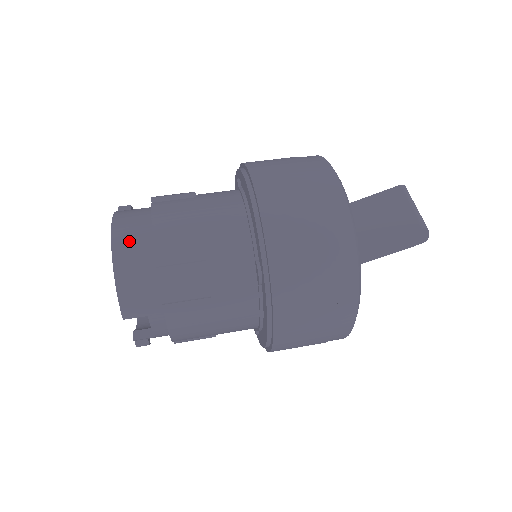
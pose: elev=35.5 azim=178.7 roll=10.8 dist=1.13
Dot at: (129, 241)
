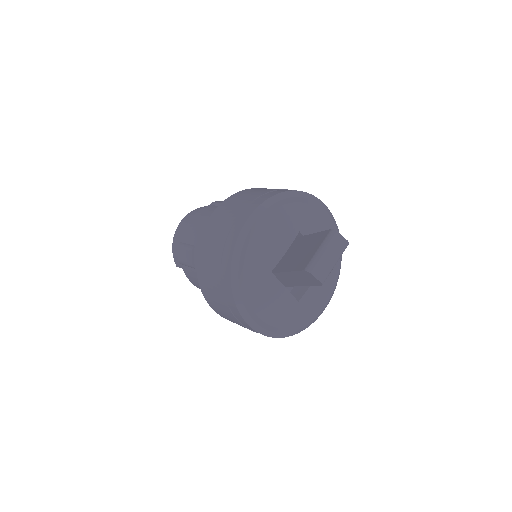
Dot at: (184, 224)
